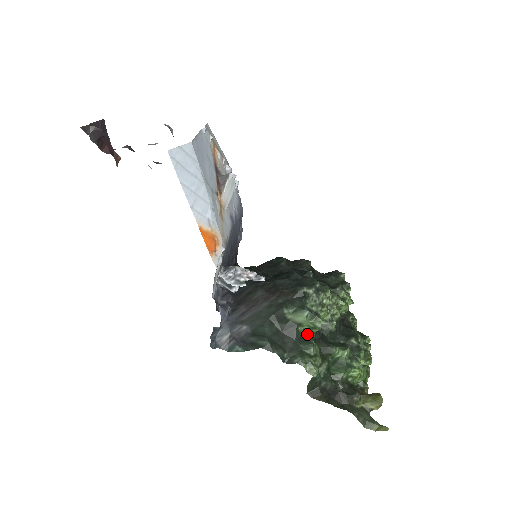
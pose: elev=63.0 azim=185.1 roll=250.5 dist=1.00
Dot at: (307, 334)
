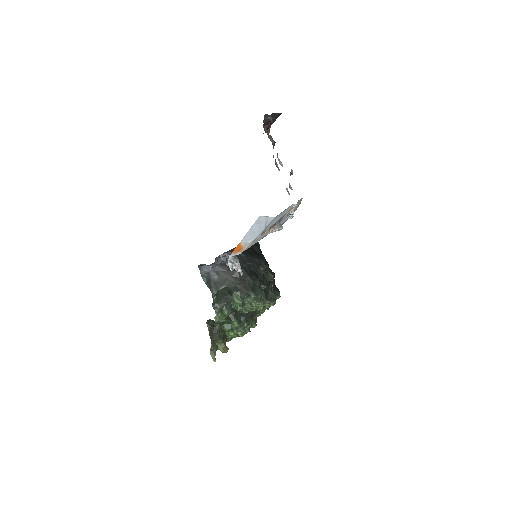
Dot at: (232, 306)
